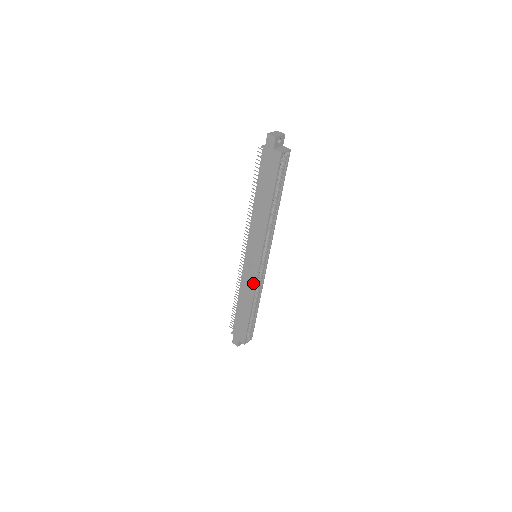
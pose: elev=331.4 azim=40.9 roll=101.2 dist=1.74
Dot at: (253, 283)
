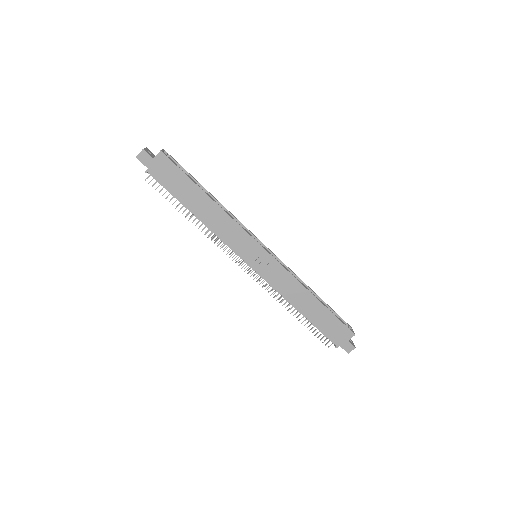
Dot at: (284, 274)
